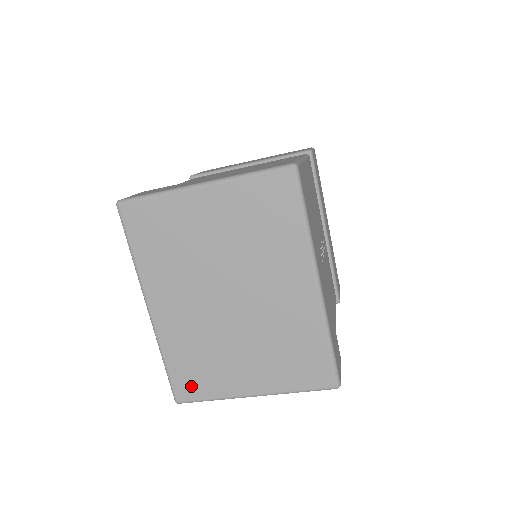
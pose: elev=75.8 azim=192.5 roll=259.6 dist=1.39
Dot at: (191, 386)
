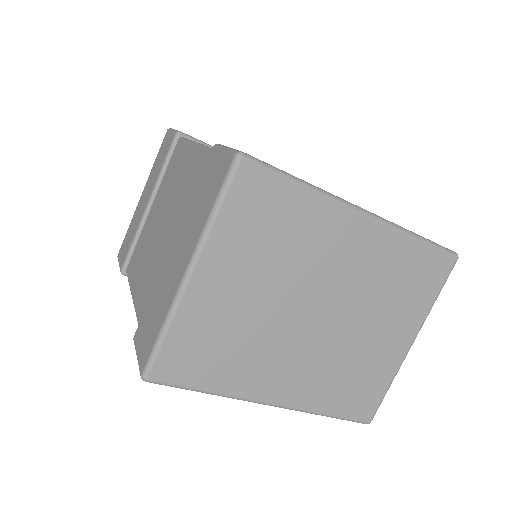
Dot at: (365, 401)
